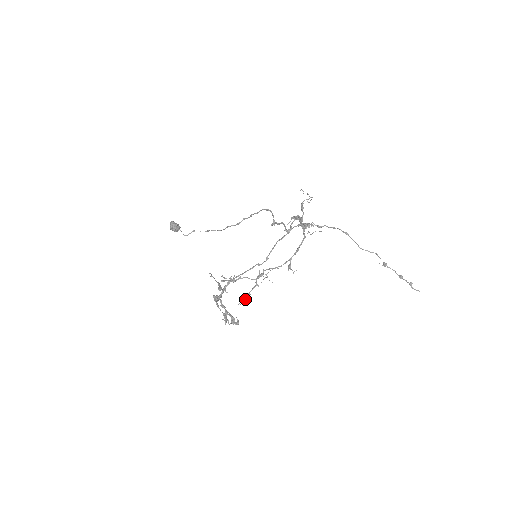
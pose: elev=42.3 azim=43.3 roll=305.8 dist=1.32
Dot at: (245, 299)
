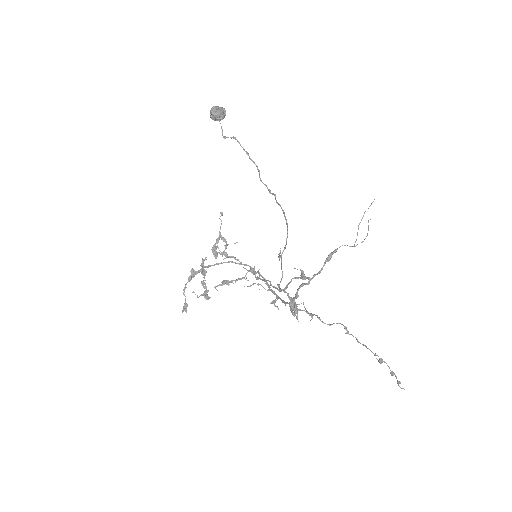
Dot at: (226, 283)
